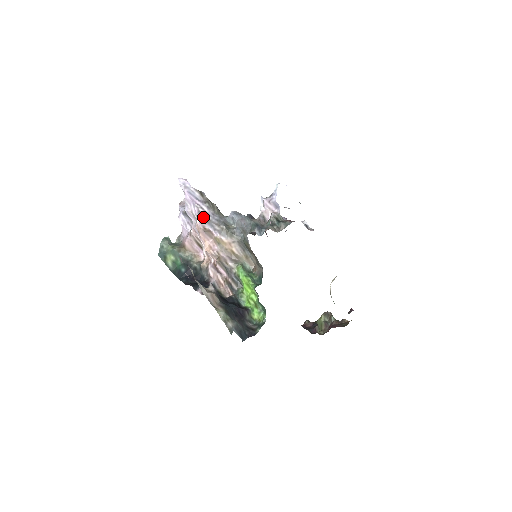
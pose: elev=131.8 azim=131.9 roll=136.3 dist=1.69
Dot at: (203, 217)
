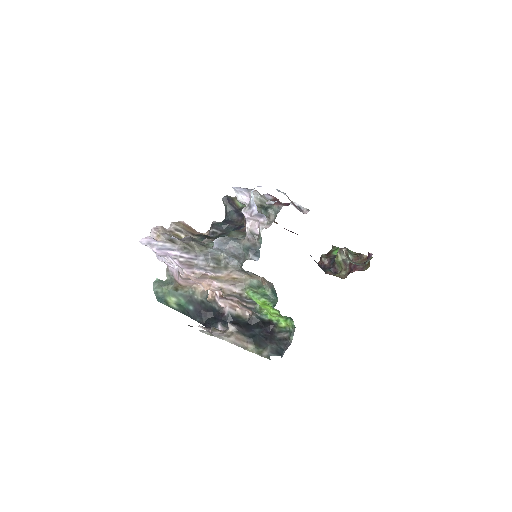
Dot at: (187, 264)
